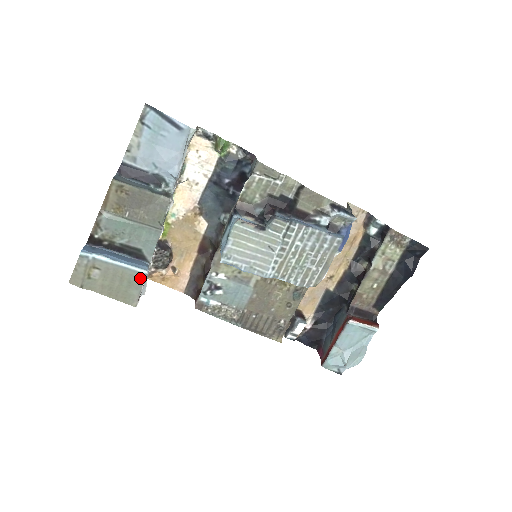
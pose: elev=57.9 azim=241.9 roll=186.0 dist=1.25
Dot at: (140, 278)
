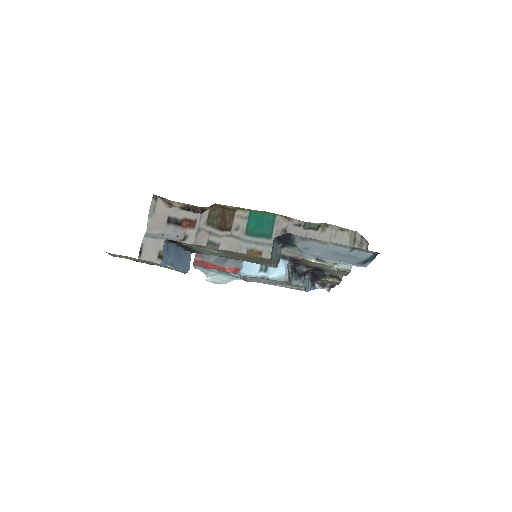
Dot at: occluded
